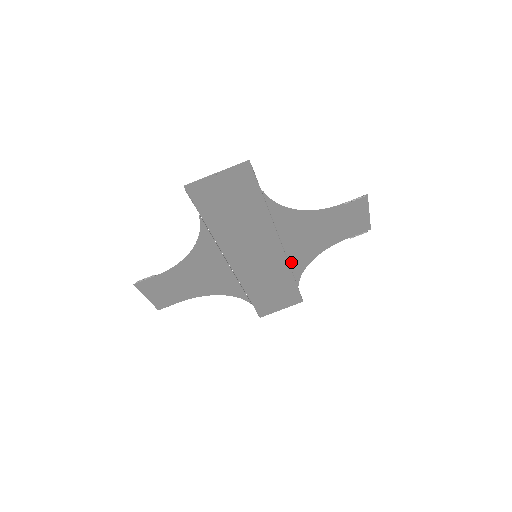
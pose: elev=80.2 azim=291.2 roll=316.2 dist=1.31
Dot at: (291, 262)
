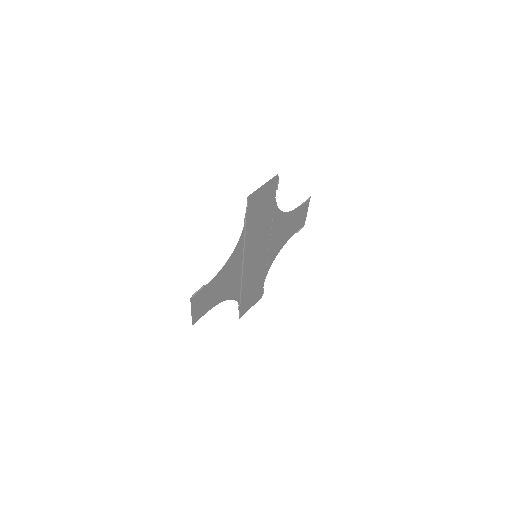
Dot at: (268, 259)
